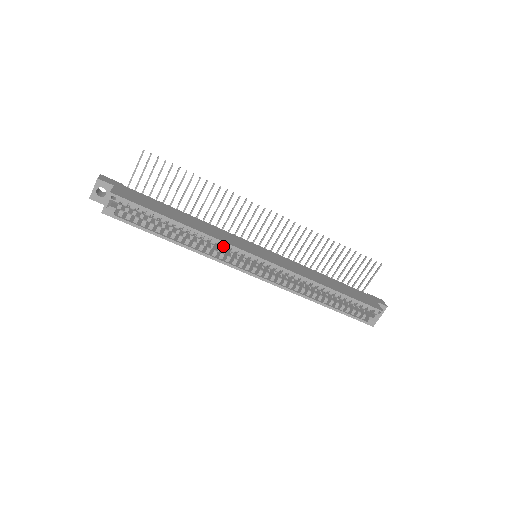
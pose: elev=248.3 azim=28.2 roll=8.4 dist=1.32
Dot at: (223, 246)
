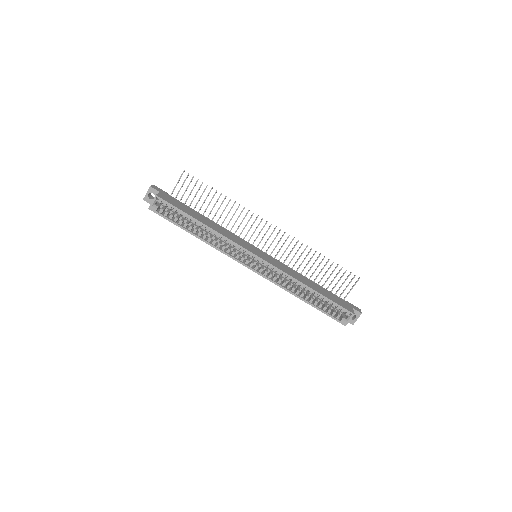
Dot at: (230, 243)
